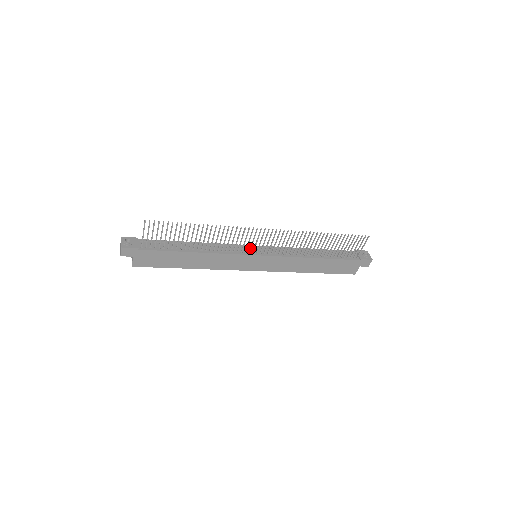
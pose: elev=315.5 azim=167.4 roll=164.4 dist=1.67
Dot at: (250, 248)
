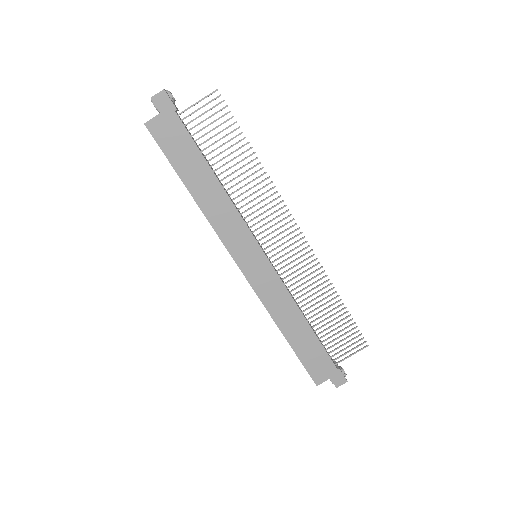
Dot at: (264, 236)
